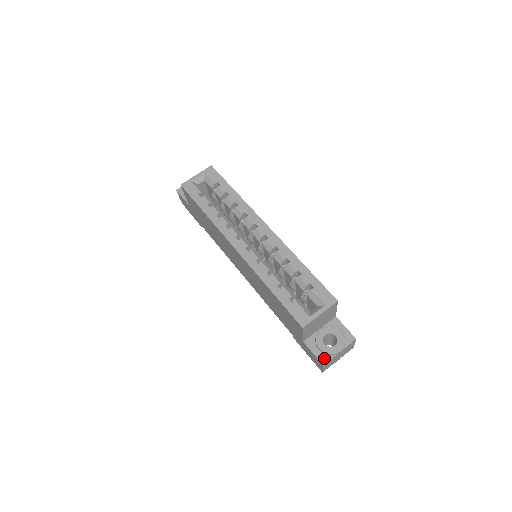
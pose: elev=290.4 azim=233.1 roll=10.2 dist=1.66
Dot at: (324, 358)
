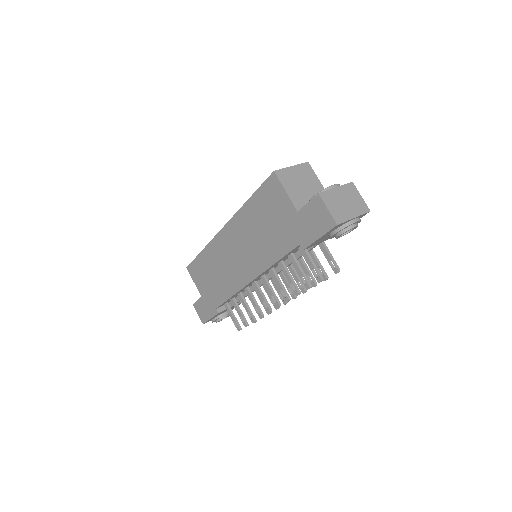
Dot at: occluded
